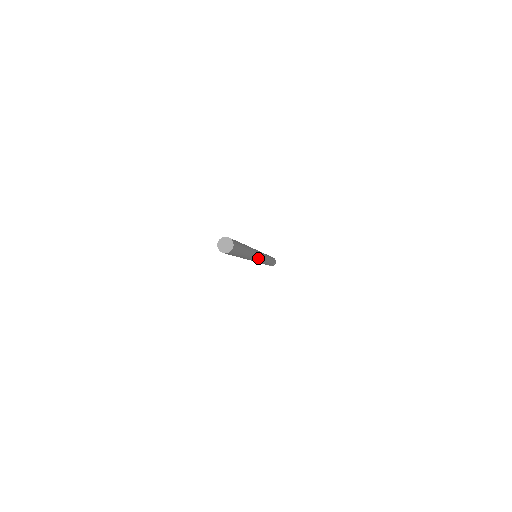
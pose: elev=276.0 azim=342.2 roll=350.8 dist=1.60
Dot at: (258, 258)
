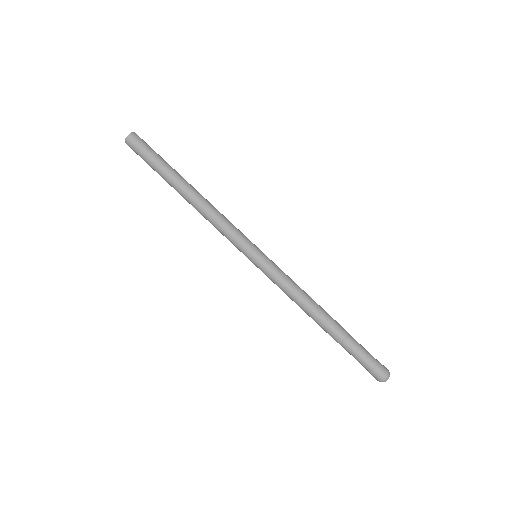
Dot at: (241, 243)
